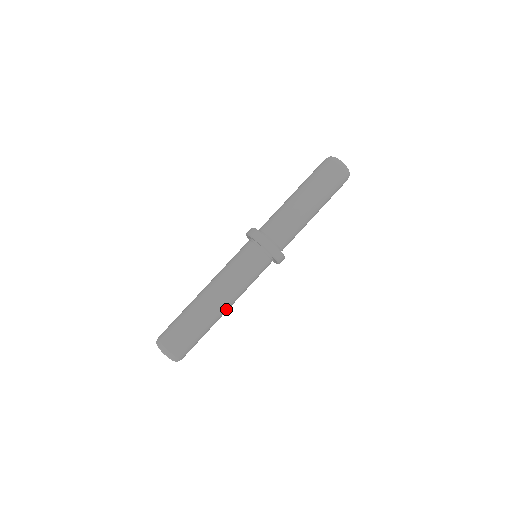
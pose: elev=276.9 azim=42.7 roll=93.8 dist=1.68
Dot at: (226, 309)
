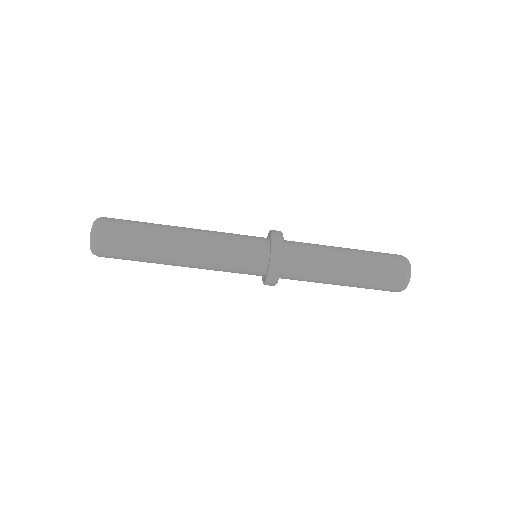
Dot at: occluded
